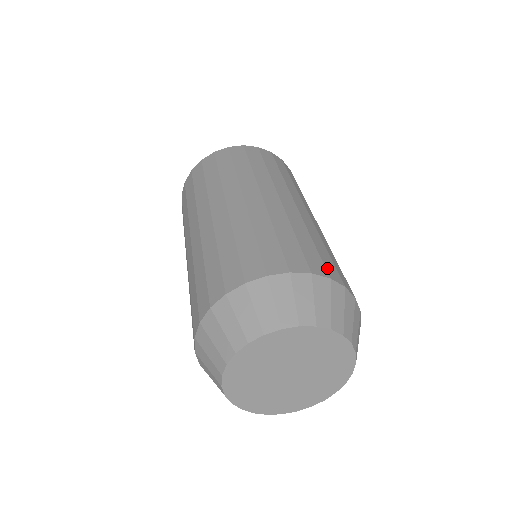
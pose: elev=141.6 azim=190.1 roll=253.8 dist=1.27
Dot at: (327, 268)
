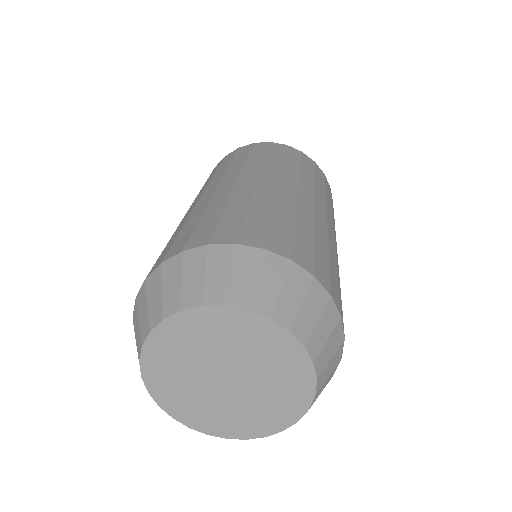
Dot at: (296, 251)
